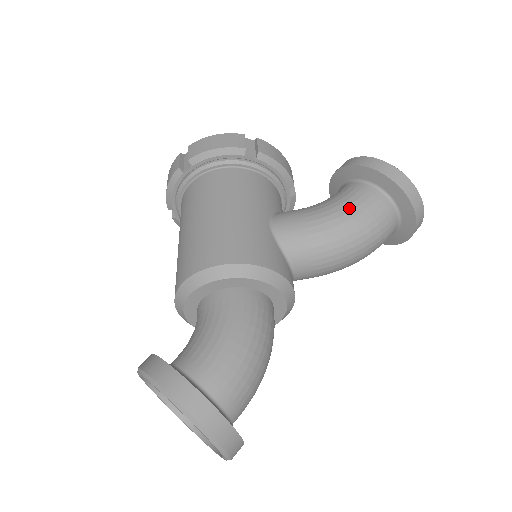
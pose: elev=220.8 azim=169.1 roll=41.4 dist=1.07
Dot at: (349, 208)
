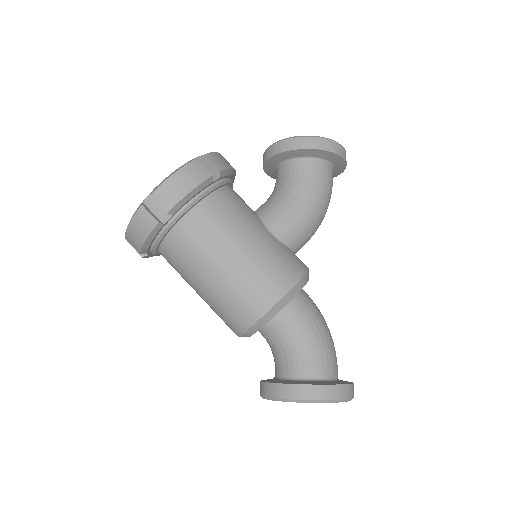
Dot at: (315, 189)
